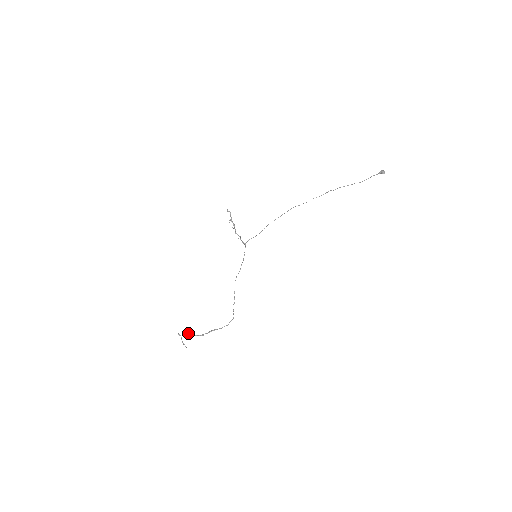
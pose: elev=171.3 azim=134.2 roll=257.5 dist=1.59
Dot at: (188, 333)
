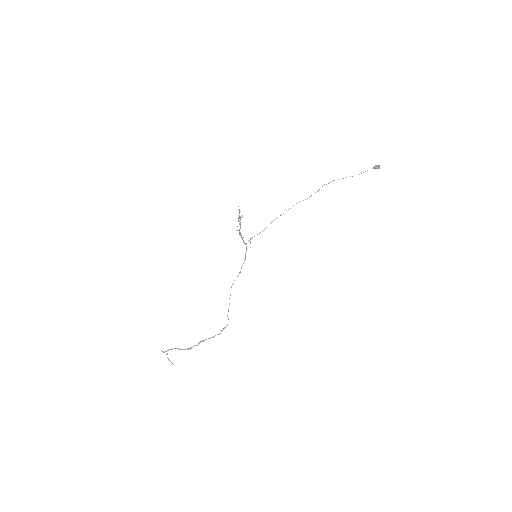
Dot at: occluded
